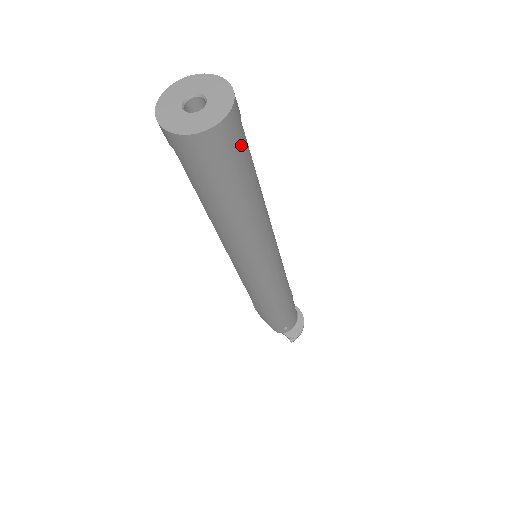
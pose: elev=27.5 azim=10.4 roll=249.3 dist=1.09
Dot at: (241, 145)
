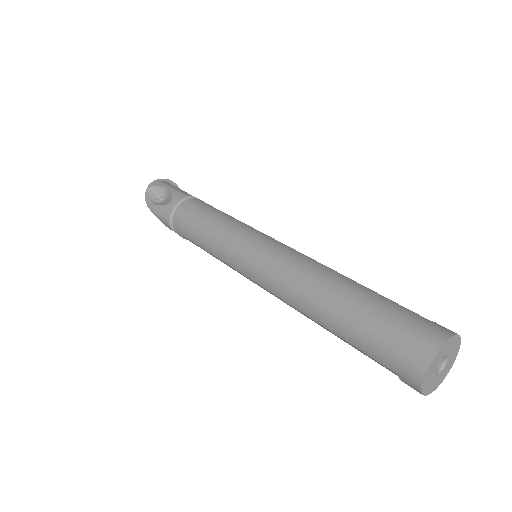
Dot at: occluded
